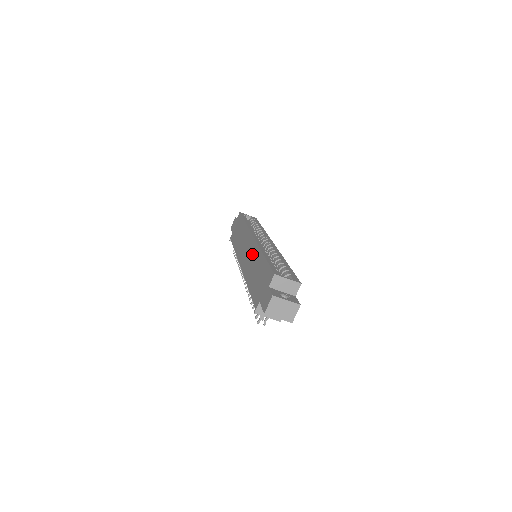
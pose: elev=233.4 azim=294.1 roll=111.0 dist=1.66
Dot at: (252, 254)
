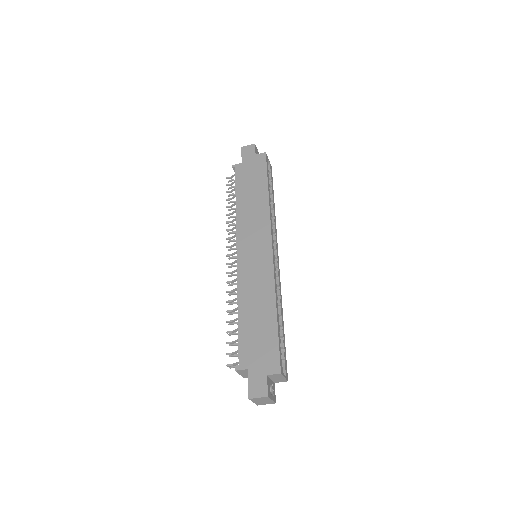
Dot at: (261, 277)
